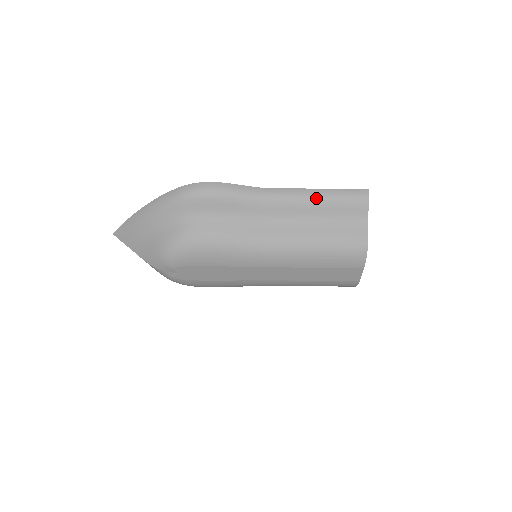
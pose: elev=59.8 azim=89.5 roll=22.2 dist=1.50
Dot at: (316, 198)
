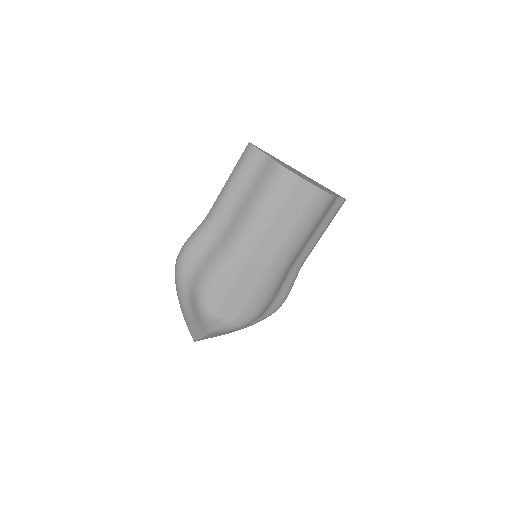
Dot at: (230, 184)
